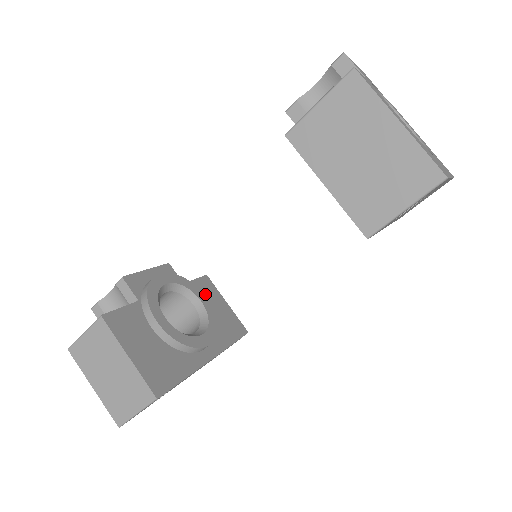
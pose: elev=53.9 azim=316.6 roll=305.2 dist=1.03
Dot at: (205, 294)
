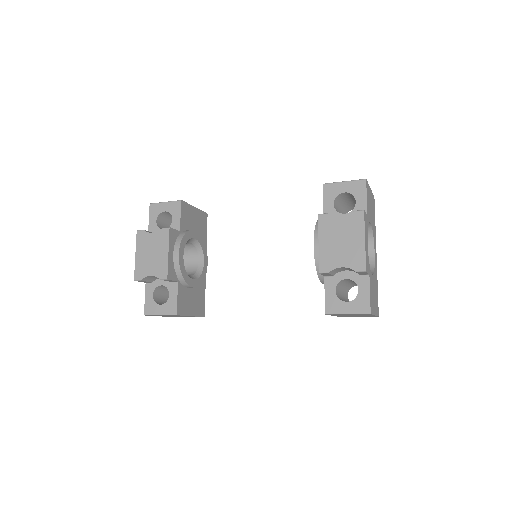
Dot at: (188, 220)
